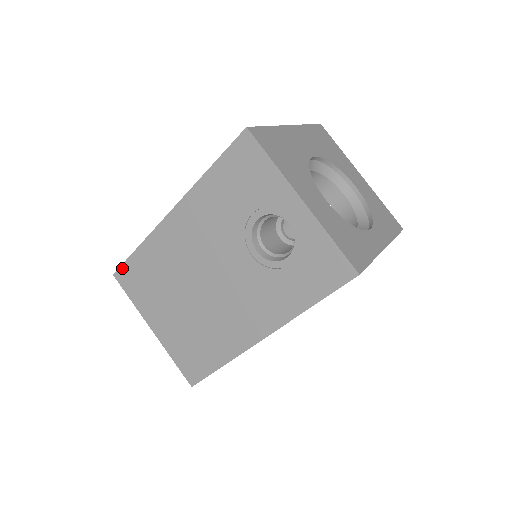
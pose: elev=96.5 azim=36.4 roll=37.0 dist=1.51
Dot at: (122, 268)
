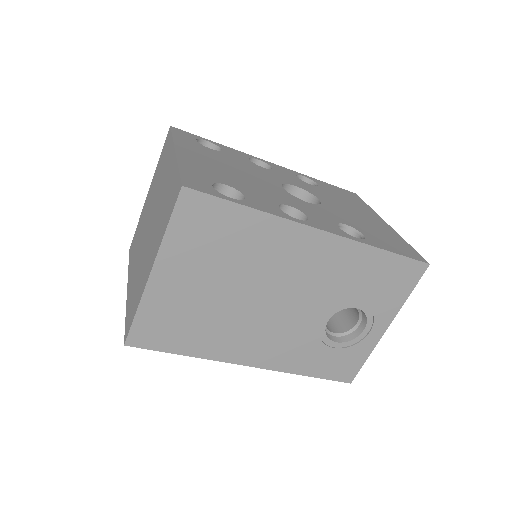
Dot at: (205, 197)
